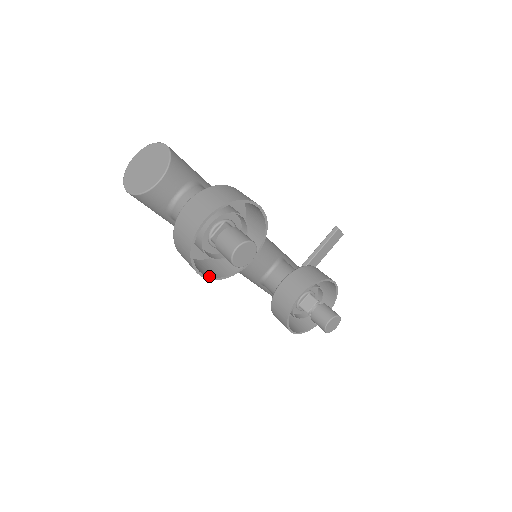
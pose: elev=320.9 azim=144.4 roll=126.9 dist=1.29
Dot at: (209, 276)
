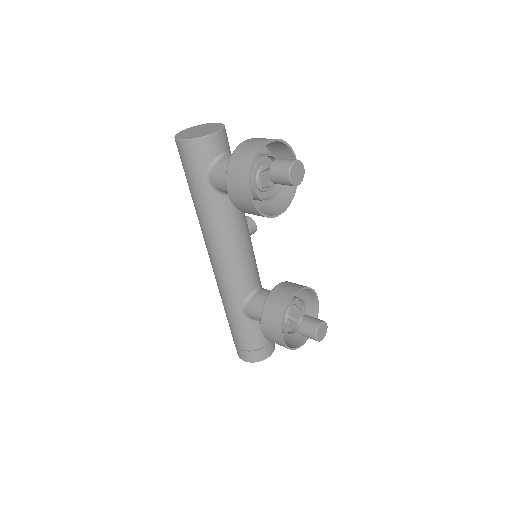
Dot at: (253, 202)
